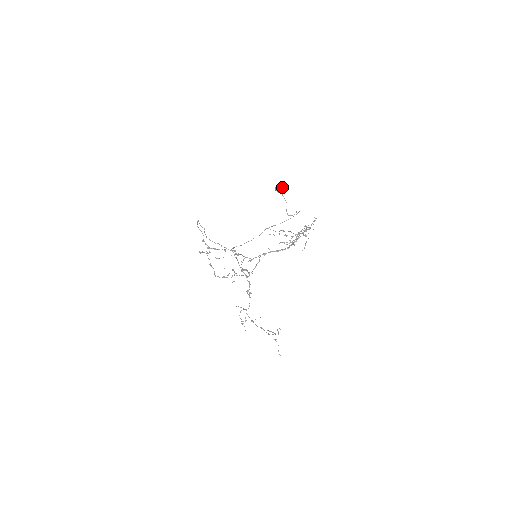
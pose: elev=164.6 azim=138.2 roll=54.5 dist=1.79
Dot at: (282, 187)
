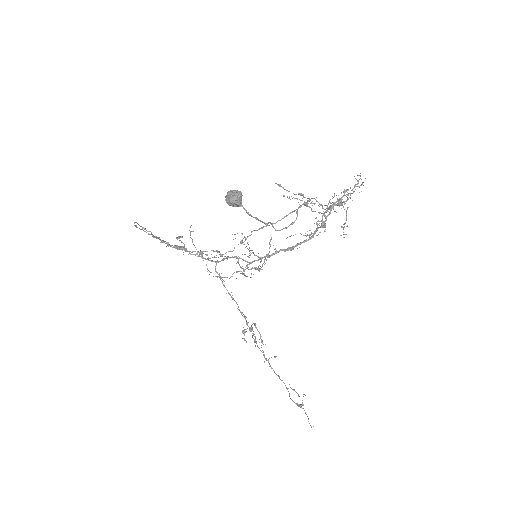
Dot at: (238, 197)
